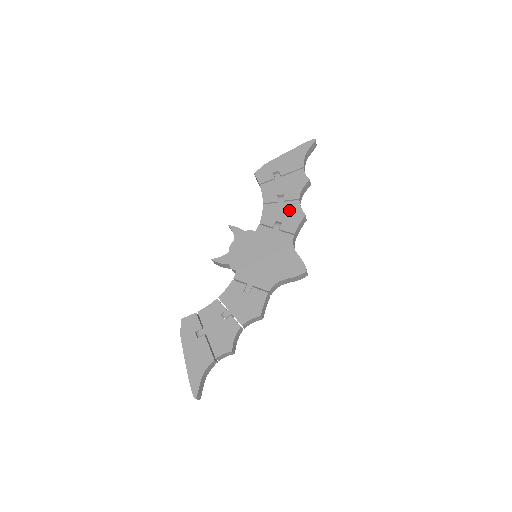
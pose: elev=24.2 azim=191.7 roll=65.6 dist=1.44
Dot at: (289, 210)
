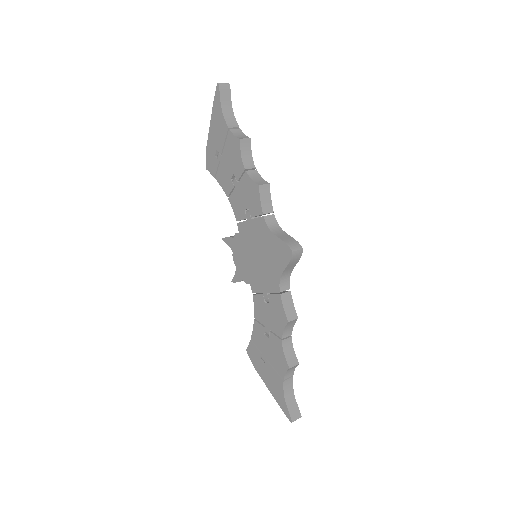
Dot at: (245, 190)
